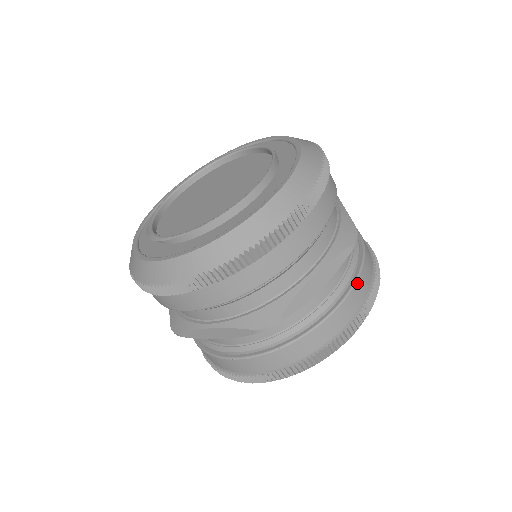
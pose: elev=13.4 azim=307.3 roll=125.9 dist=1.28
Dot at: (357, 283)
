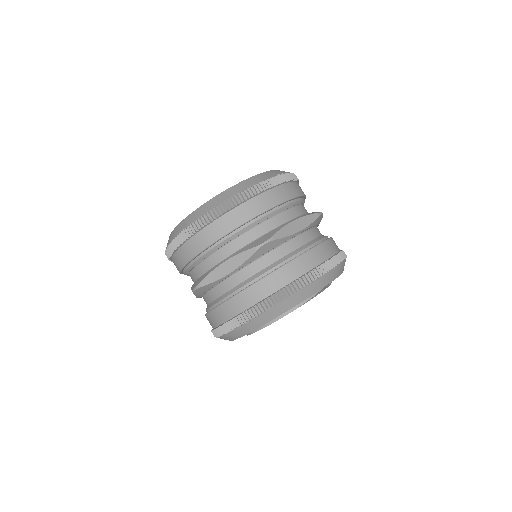
Dot at: (266, 279)
